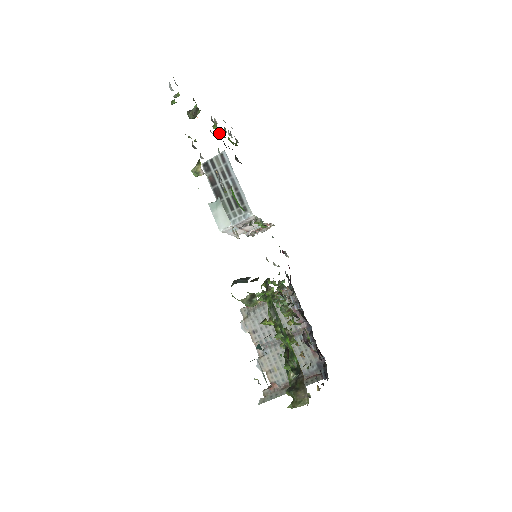
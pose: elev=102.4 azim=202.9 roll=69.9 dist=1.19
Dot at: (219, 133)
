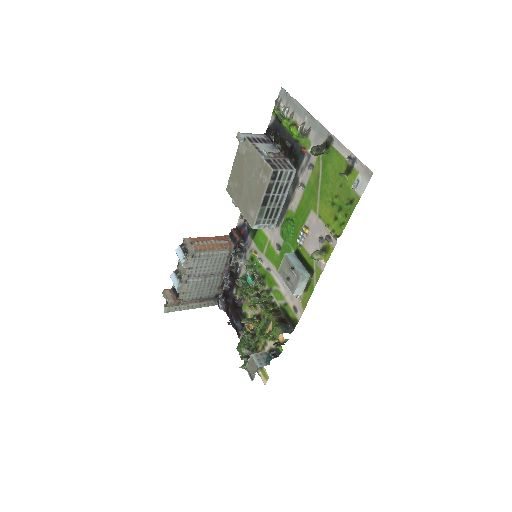
Dot at: (295, 135)
